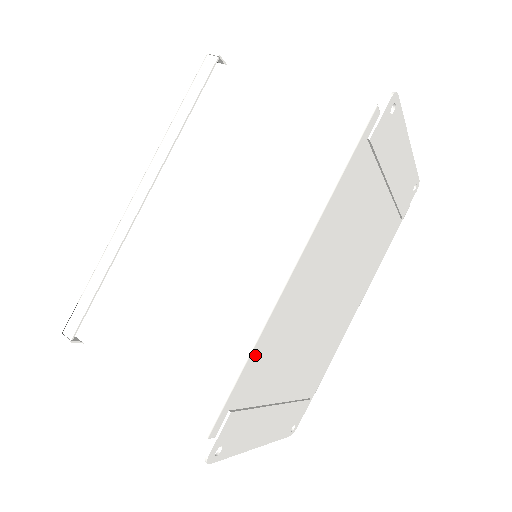
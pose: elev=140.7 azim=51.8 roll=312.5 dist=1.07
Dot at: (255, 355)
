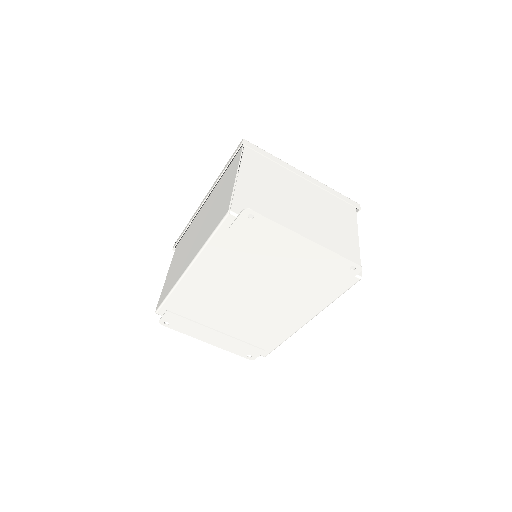
Dot at: (176, 295)
